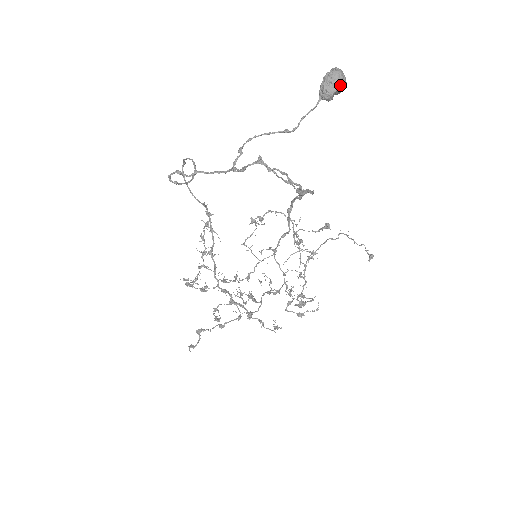
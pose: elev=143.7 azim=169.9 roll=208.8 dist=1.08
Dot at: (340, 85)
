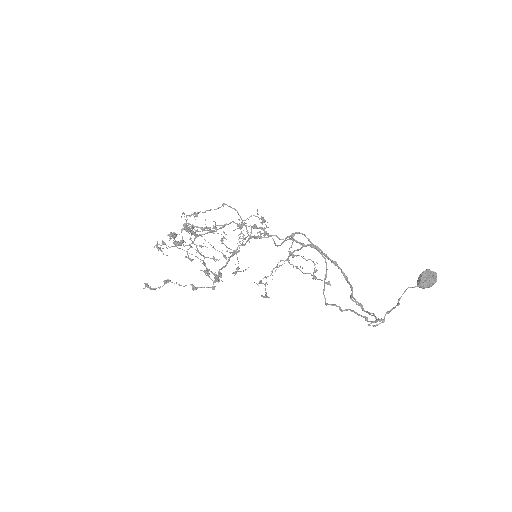
Dot at: occluded
